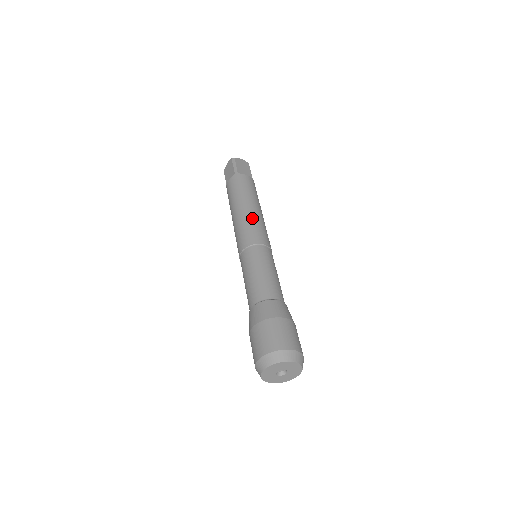
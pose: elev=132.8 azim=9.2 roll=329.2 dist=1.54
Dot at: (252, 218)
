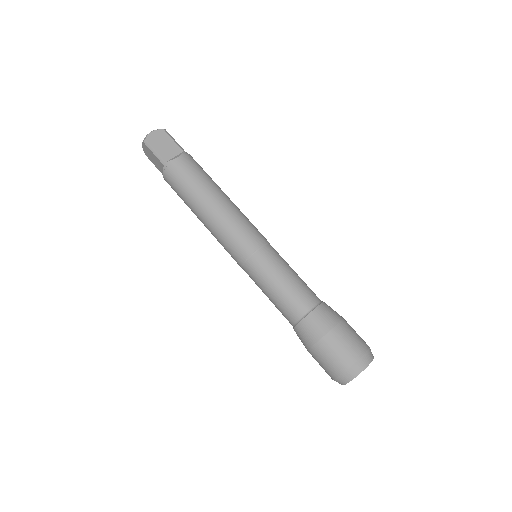
Dot at: (224, 222)
